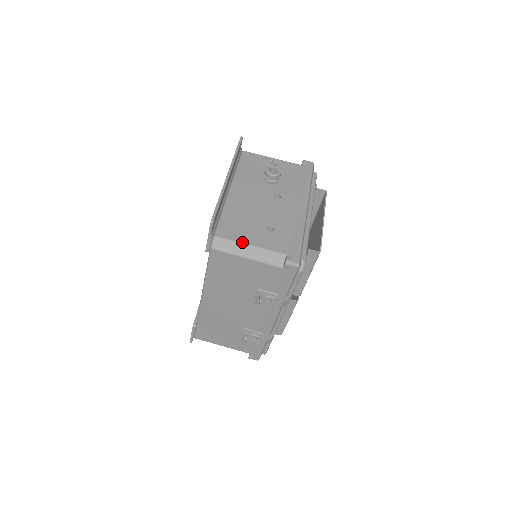
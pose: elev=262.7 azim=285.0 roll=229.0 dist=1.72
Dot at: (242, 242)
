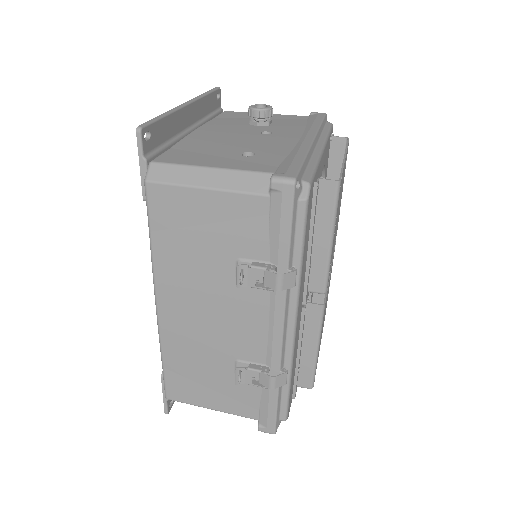
Dot at: (196, 165)
